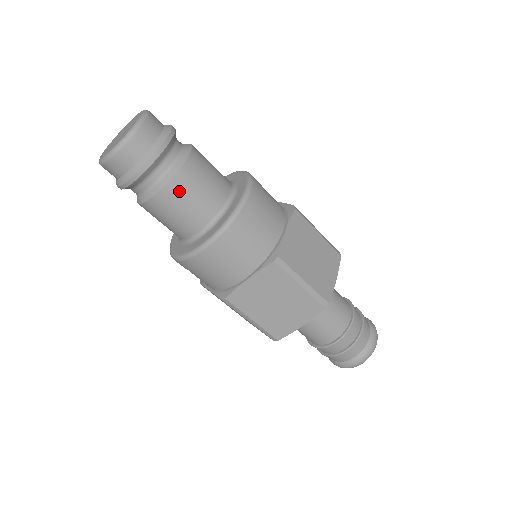
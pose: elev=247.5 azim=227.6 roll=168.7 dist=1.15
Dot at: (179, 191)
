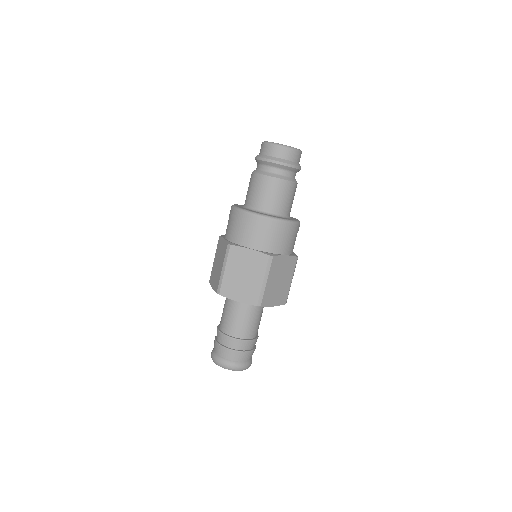
Dot at: (275, 186)
